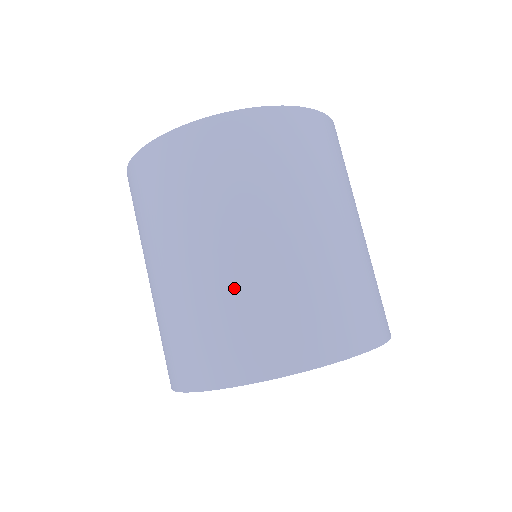
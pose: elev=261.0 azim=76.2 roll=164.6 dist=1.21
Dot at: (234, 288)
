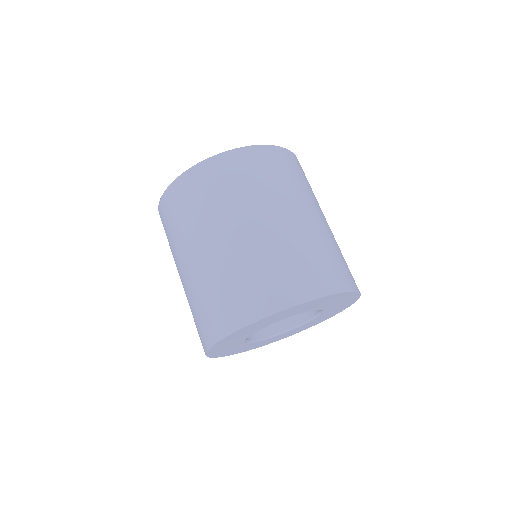
Dot at: (247, 256)
